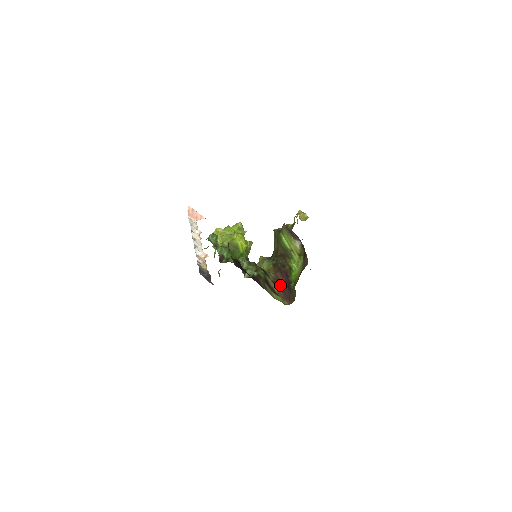
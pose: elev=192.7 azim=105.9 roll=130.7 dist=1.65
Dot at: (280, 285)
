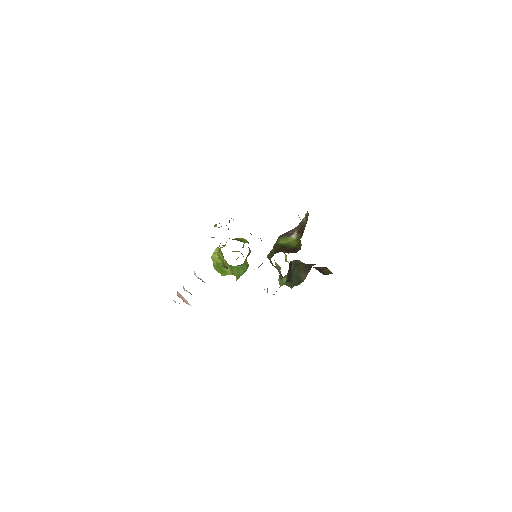
Dot at: (284, 252)
